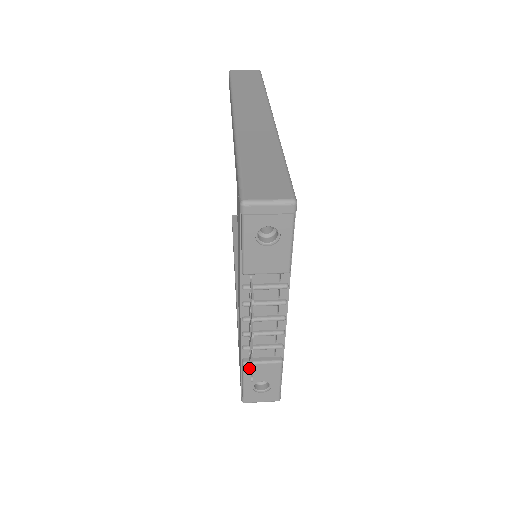
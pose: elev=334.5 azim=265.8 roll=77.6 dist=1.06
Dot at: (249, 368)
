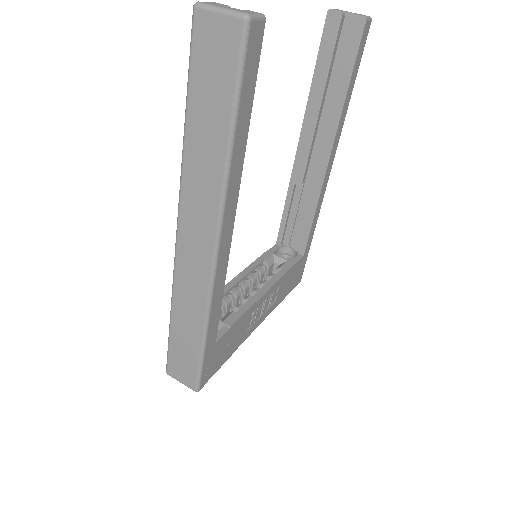
Dot at: occluded
